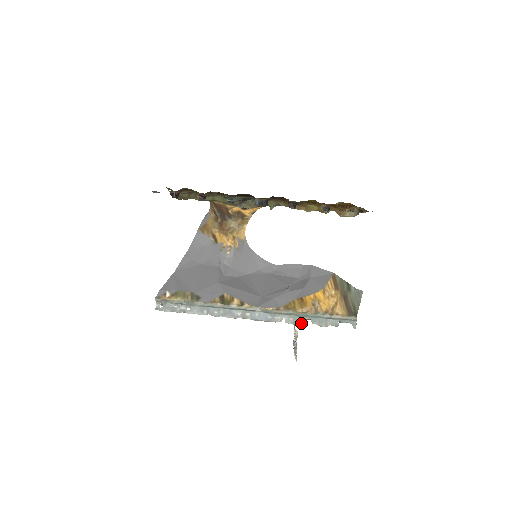
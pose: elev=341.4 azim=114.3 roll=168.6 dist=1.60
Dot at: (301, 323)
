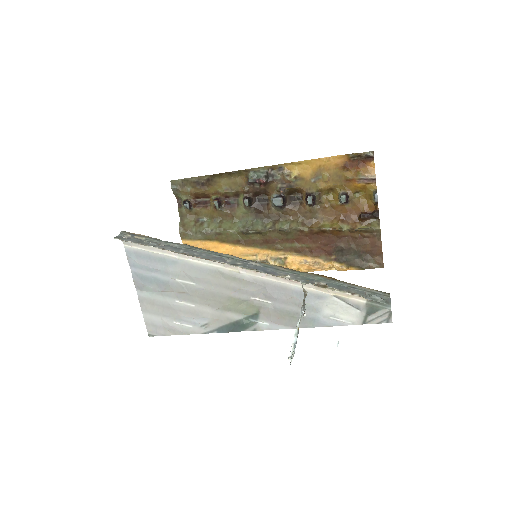
Dot at: (313, 283)
